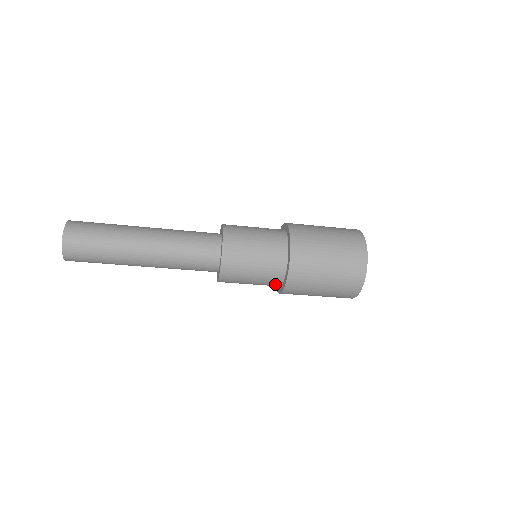
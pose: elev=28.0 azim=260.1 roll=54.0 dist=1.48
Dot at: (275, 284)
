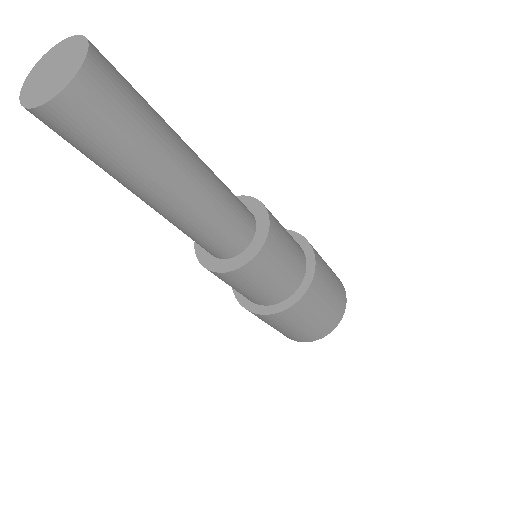
Dot at: (264, 302)
